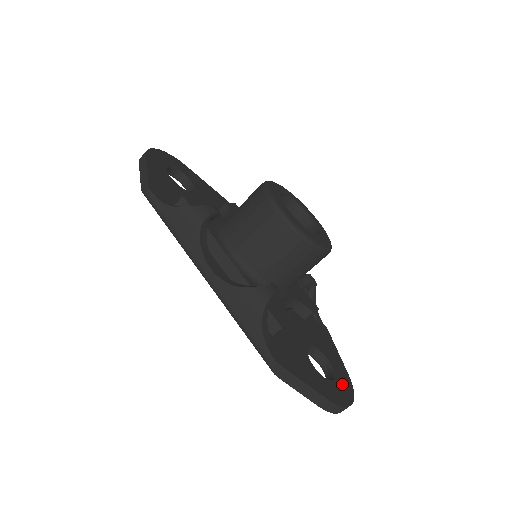
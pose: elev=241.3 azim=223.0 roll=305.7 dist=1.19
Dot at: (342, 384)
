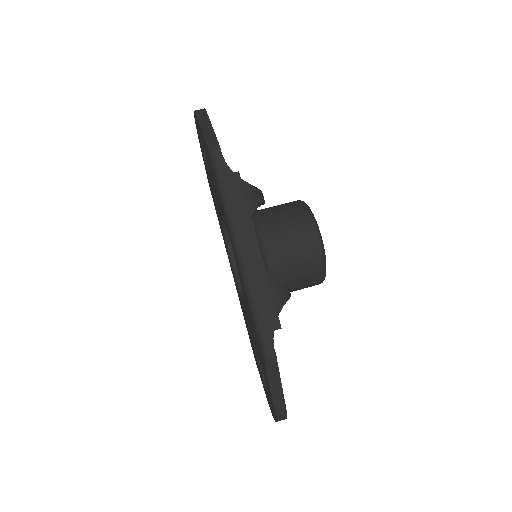
Dot at: occluded
